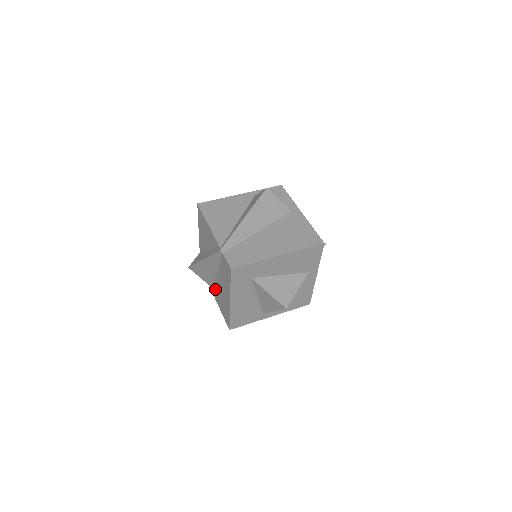
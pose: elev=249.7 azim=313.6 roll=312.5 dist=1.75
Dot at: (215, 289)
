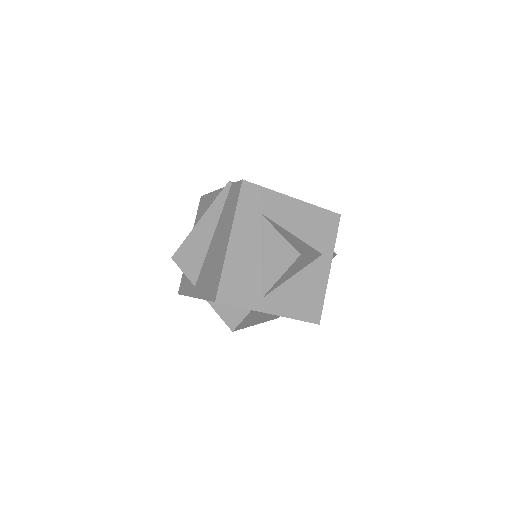
Dot at: (201, 276)
